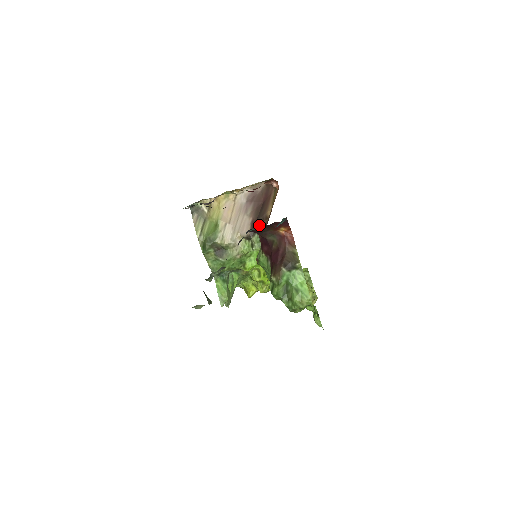
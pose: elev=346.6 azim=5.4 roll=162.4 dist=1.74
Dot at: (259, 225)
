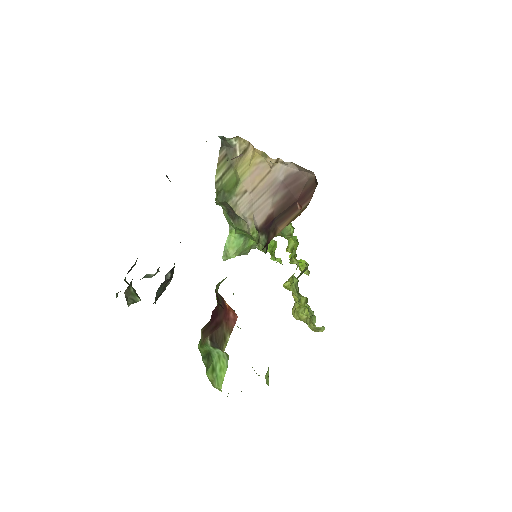
Dot at: (269, 230)
